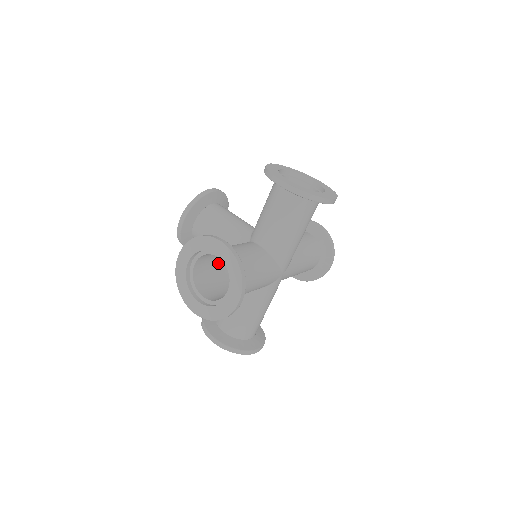
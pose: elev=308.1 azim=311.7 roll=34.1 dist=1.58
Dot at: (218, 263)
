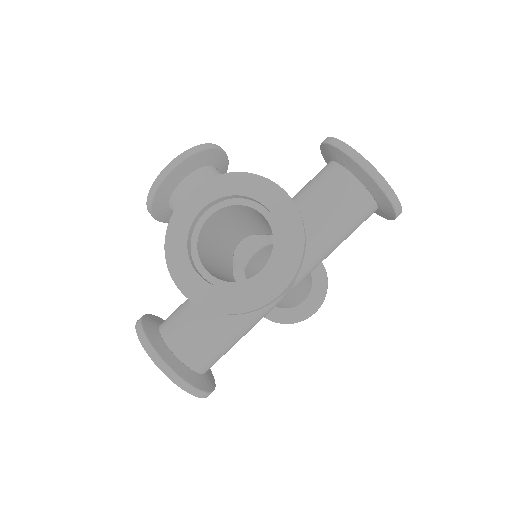
Dot at: (223, 237)
